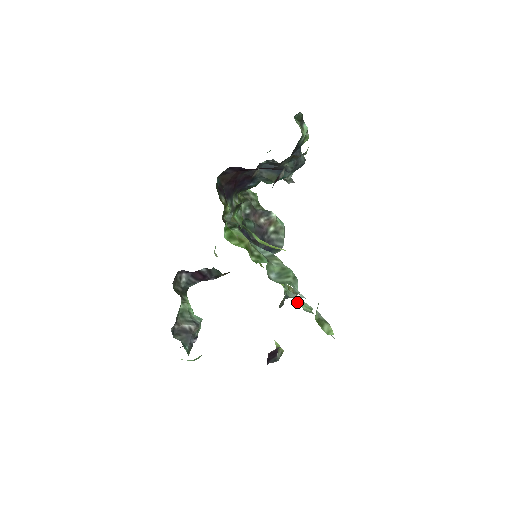
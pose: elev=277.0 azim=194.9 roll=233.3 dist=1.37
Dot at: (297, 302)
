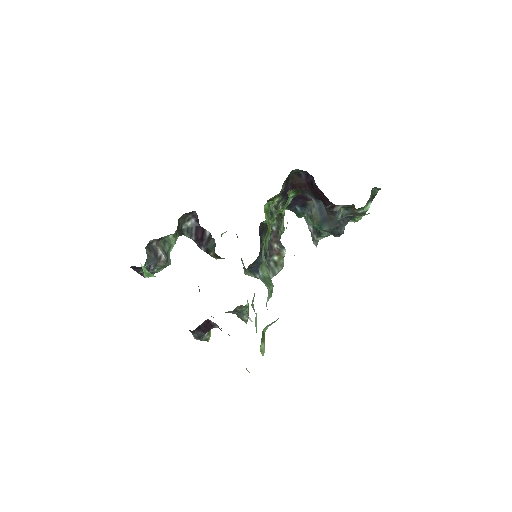
Dot at: (250, 318)
